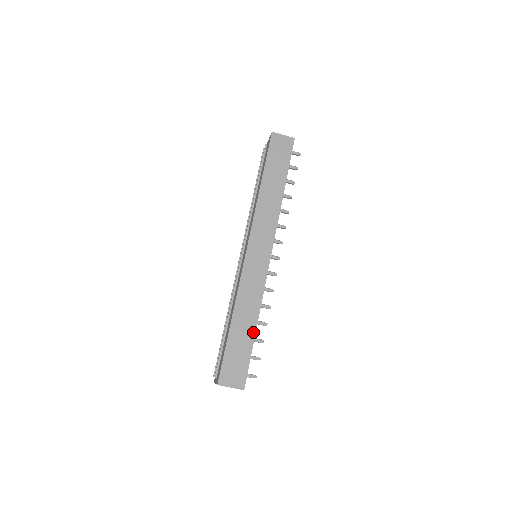
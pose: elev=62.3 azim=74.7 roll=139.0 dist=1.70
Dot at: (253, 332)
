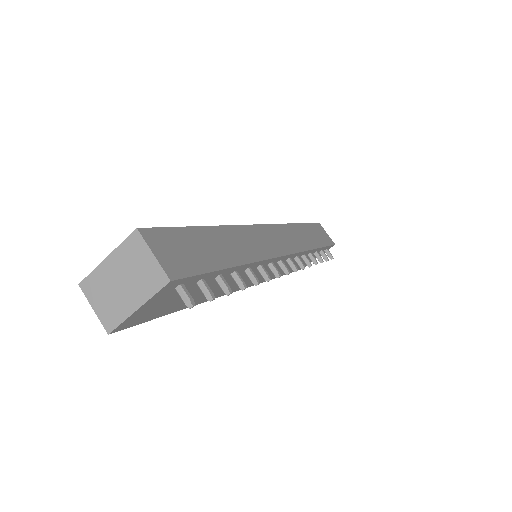
Dot at: (231, 263)
